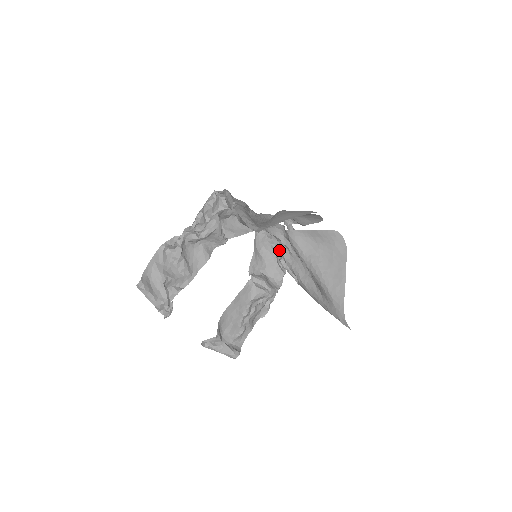
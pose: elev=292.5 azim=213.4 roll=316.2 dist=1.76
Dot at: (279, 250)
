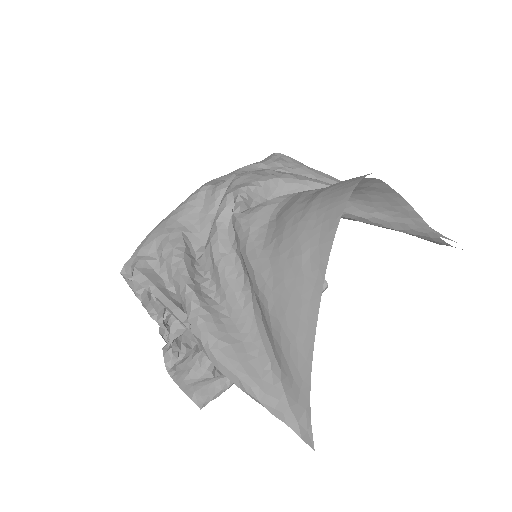
Dot at: occluded
